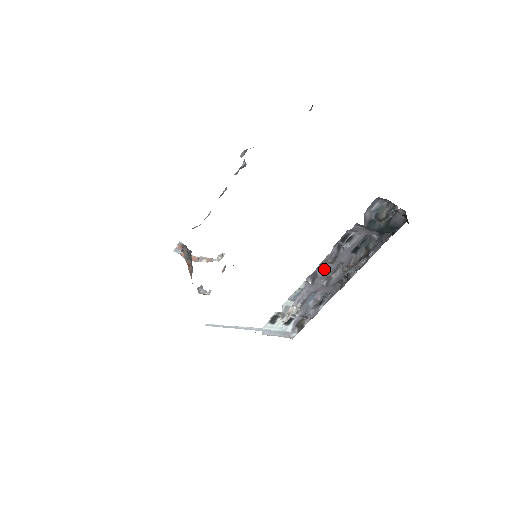
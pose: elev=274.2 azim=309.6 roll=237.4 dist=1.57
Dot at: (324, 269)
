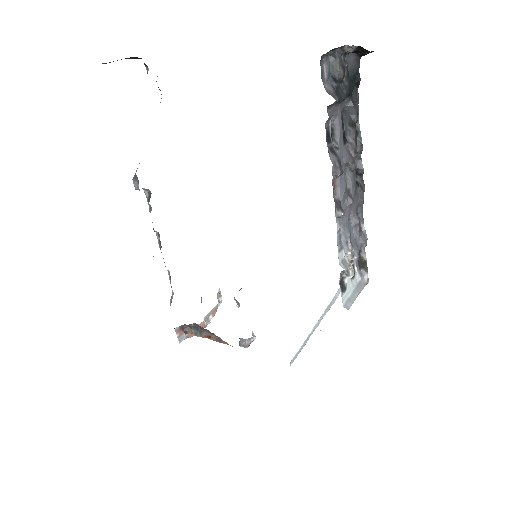
Dot at: (338, 188)
